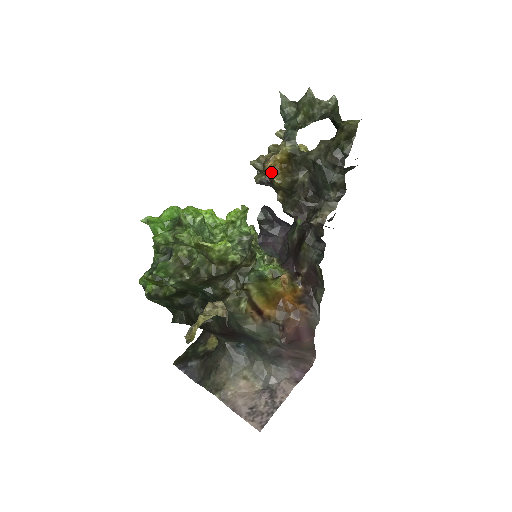
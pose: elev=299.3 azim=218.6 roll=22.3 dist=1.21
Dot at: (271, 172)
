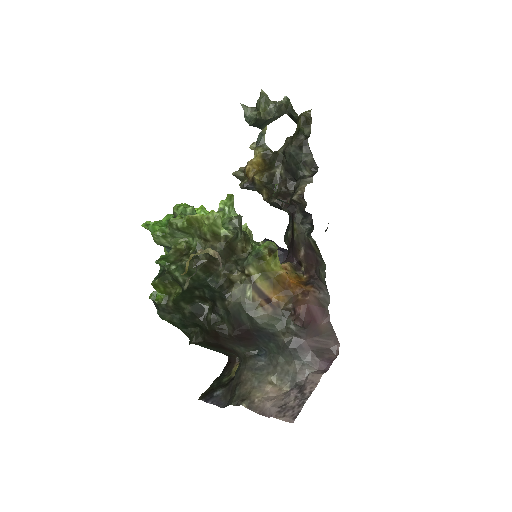
Dot at: (251, 175)
